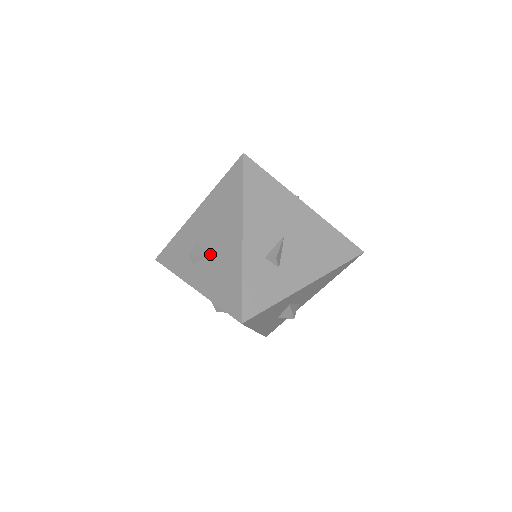
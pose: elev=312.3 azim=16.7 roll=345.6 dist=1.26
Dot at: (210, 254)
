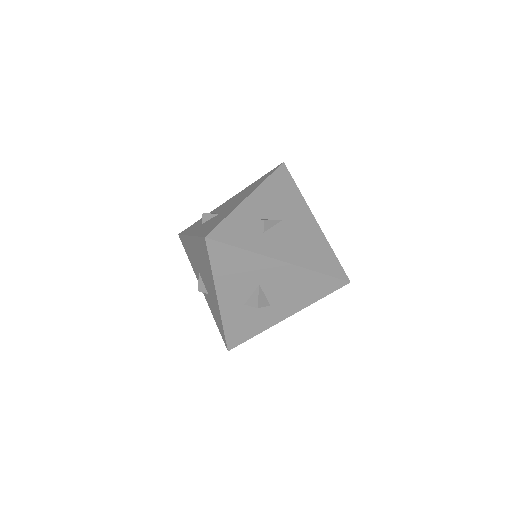
Dot at: (218, 214)
